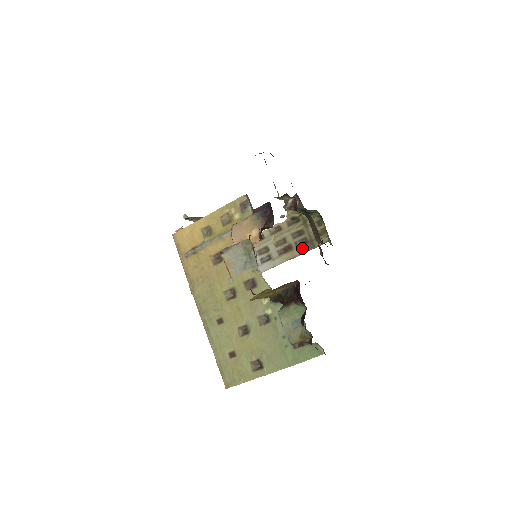
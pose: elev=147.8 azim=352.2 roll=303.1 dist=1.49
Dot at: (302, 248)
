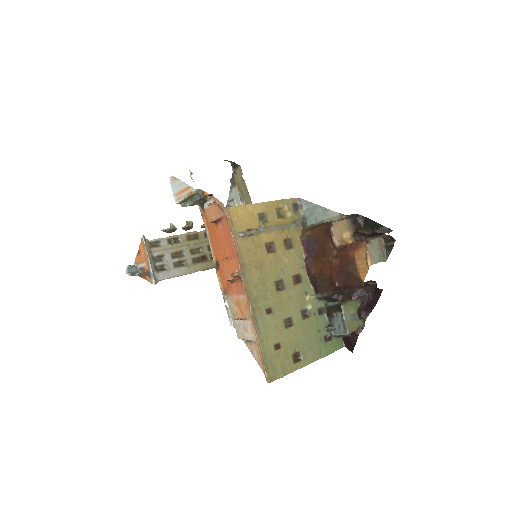
Dot at: occluded
